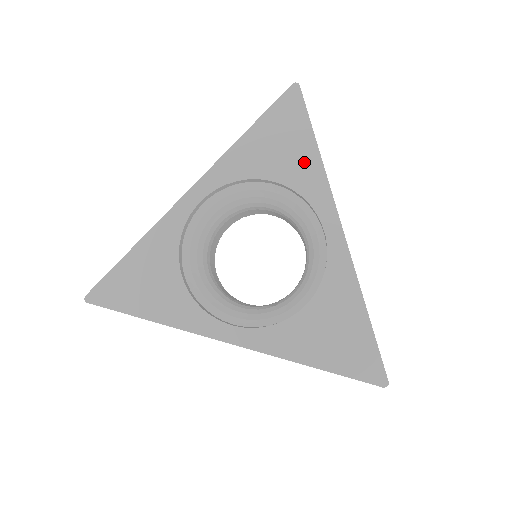
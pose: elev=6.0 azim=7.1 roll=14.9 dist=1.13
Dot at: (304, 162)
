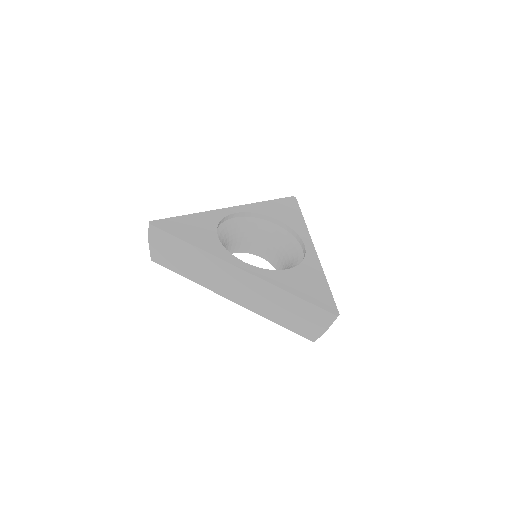
Dot at: (296, 220)
